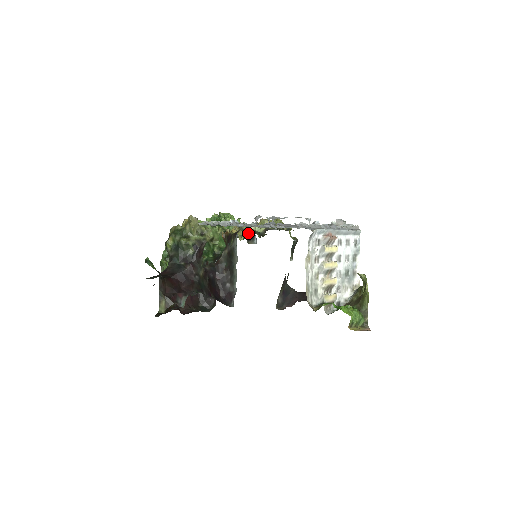
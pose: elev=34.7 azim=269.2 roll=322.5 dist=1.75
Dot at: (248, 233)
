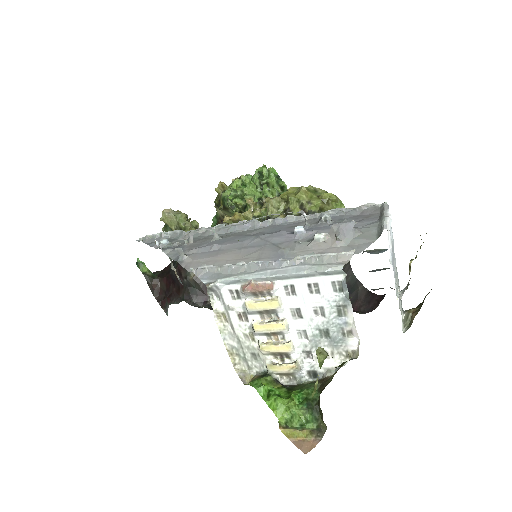
Dot at: occluded
